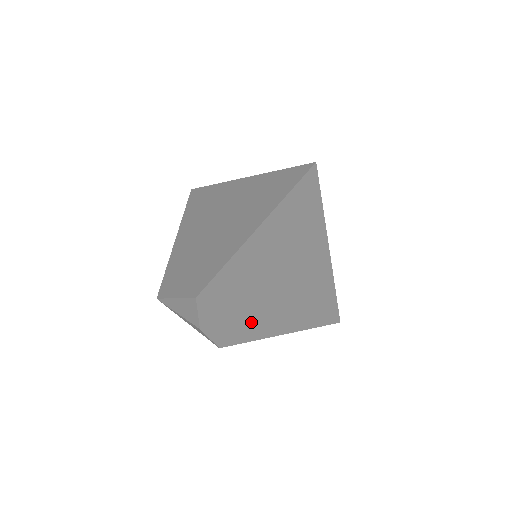
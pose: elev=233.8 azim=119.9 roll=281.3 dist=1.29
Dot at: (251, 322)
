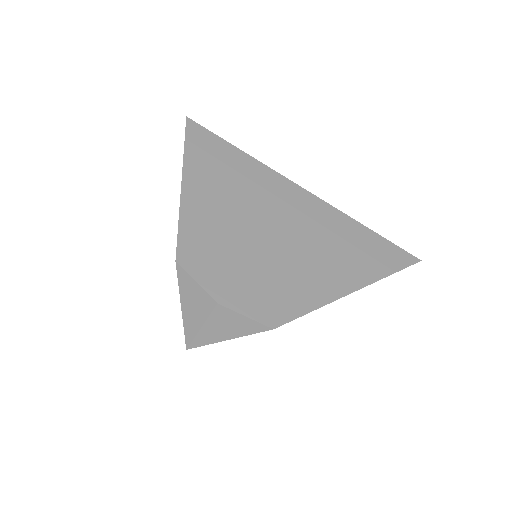
Dot at: (283, 282)
